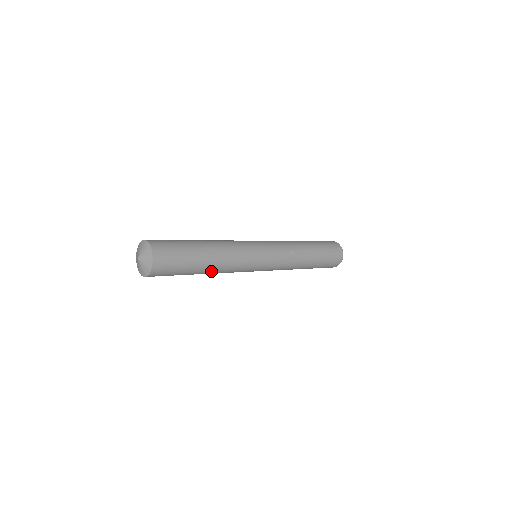
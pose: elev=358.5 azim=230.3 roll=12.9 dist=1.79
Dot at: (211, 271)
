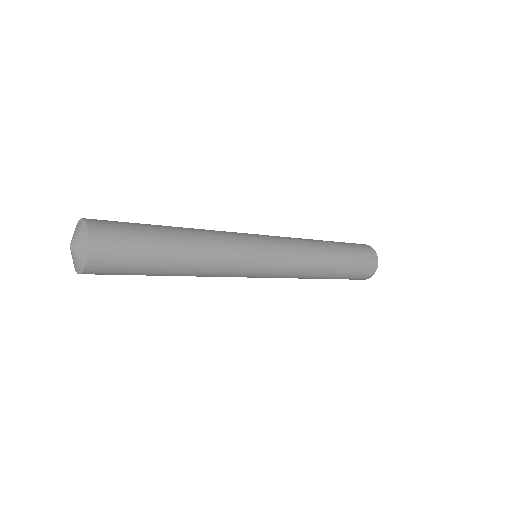
Dot at: occluded
